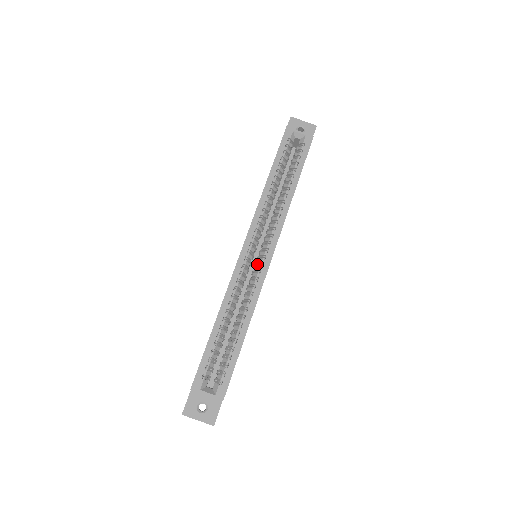
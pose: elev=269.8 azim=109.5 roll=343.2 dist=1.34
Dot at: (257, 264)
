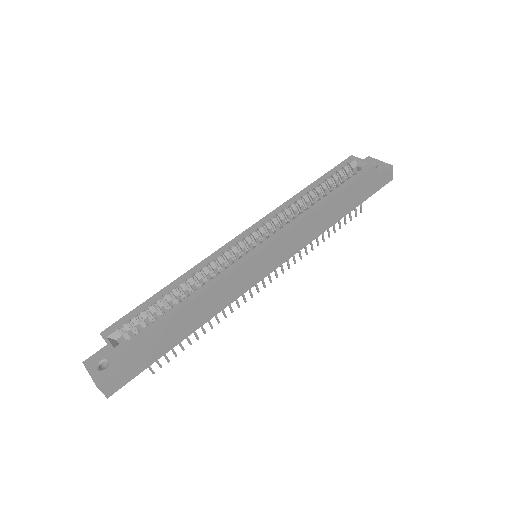
Dot at: occluded
